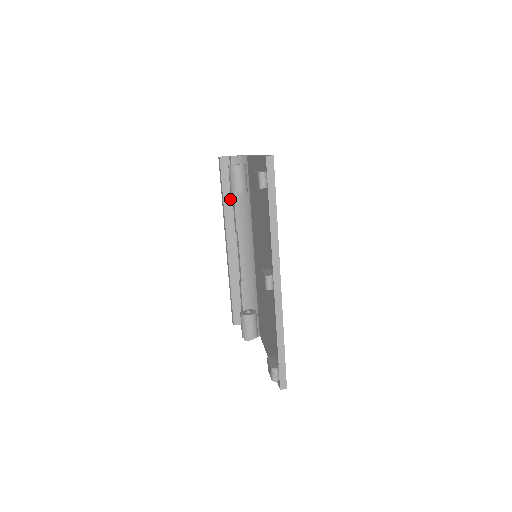
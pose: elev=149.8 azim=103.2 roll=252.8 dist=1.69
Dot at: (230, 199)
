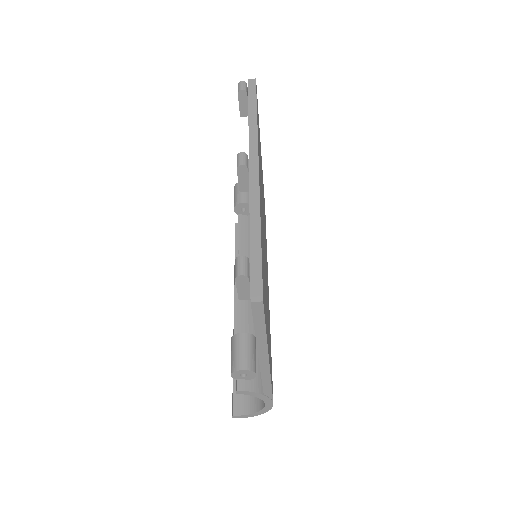
Dot at: occluded
